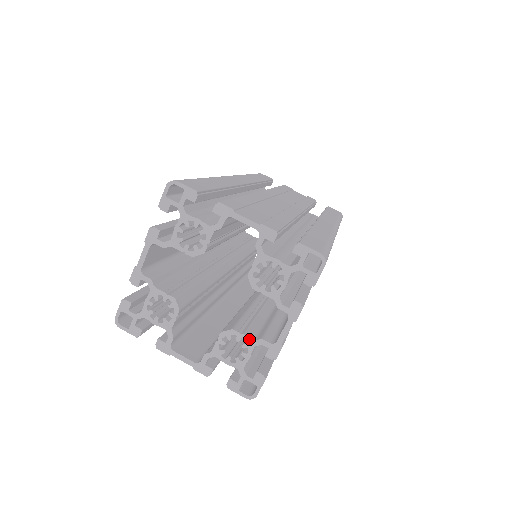
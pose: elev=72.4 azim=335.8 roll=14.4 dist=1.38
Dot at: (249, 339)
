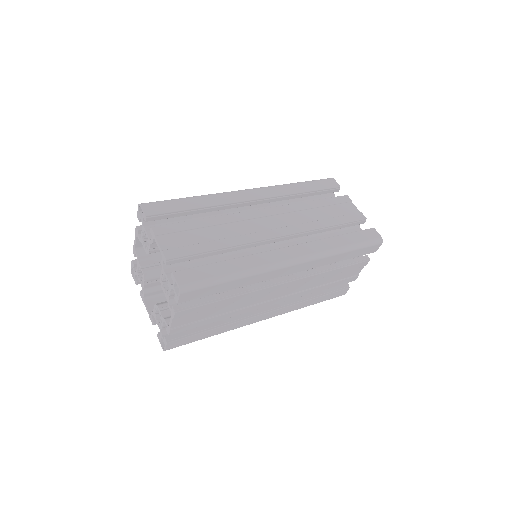
Dot at: (162, 271)
